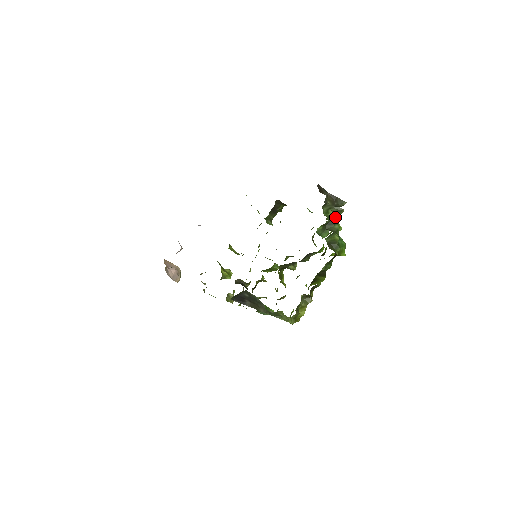
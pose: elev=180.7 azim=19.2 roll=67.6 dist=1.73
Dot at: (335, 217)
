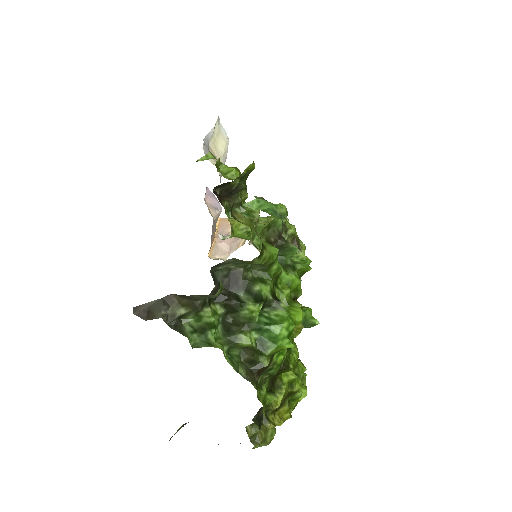
Dot at: occluded
